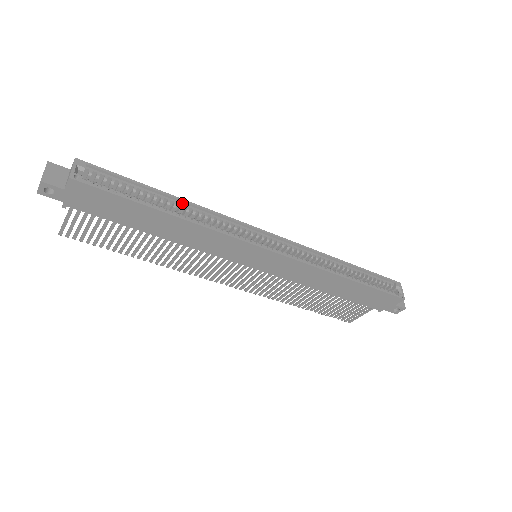
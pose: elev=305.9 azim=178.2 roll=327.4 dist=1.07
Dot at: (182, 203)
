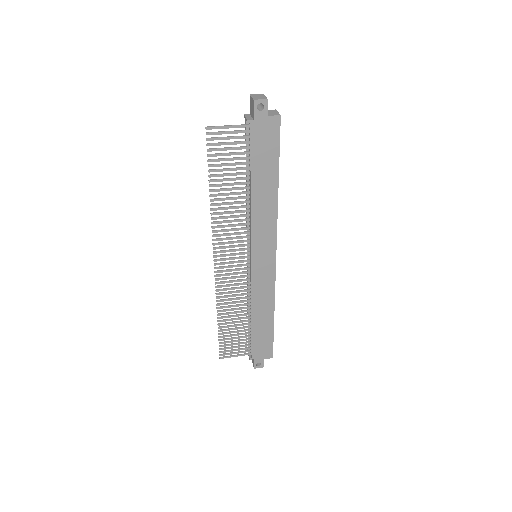
Dot at: occluded
